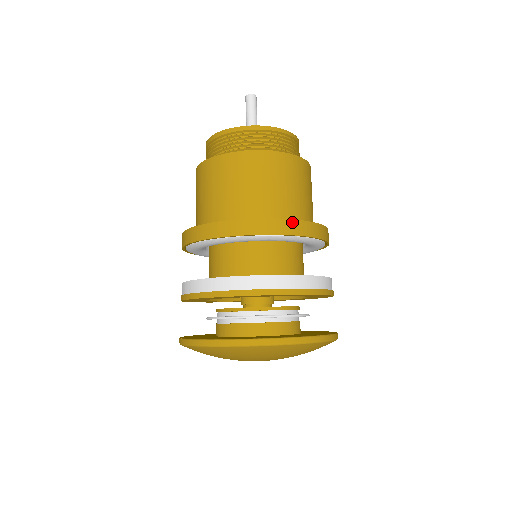
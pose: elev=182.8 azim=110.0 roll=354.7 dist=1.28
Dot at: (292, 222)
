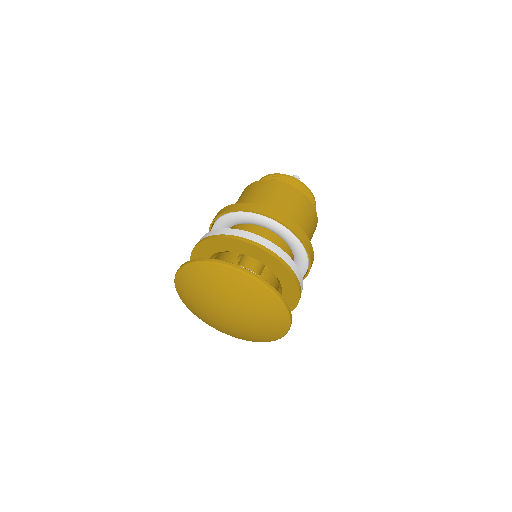
Dot at: (241, 204)
